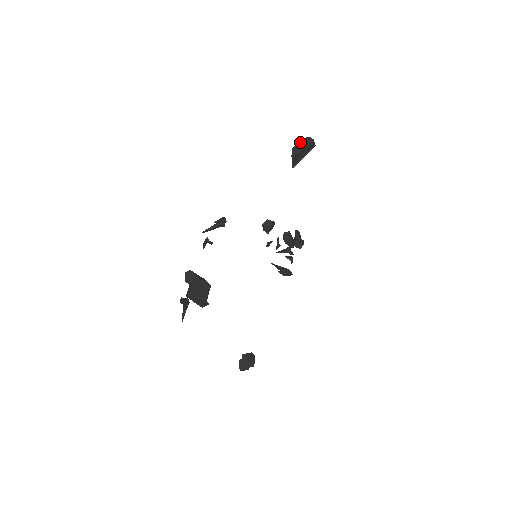
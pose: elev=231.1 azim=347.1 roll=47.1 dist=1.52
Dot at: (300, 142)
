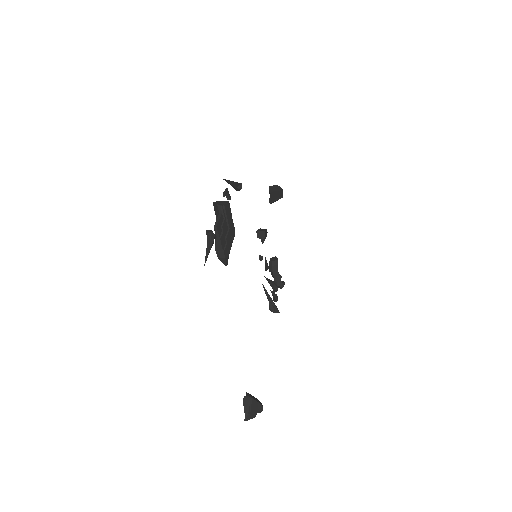
Dot at: (273, 186)
